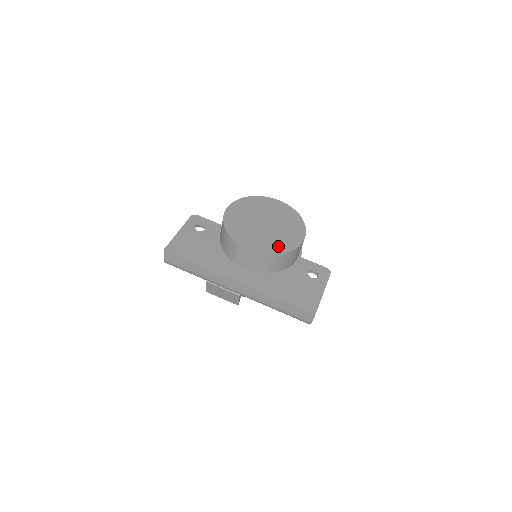
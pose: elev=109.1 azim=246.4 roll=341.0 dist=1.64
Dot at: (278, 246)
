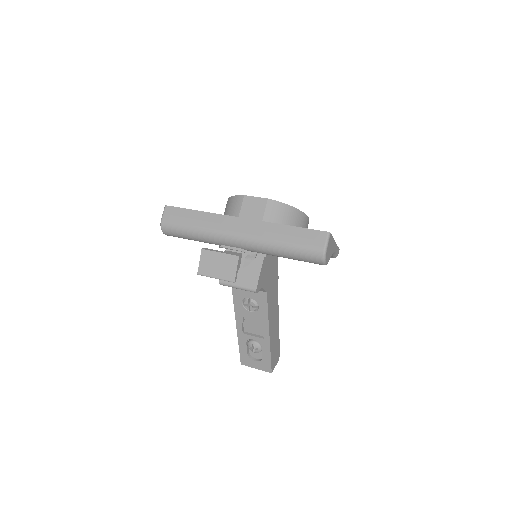
Dot at: occluded
